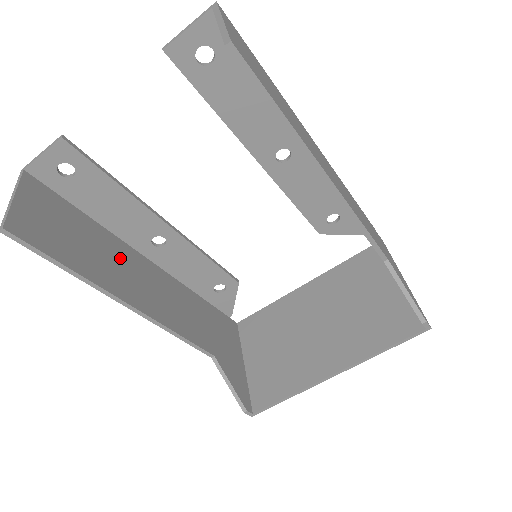
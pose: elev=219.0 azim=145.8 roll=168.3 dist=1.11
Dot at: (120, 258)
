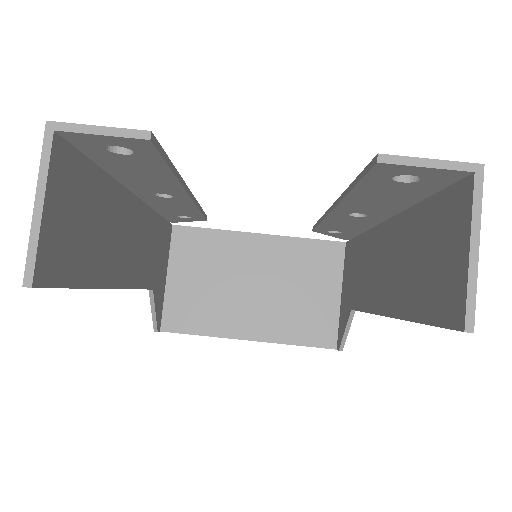
Dot at: (117, 220)
